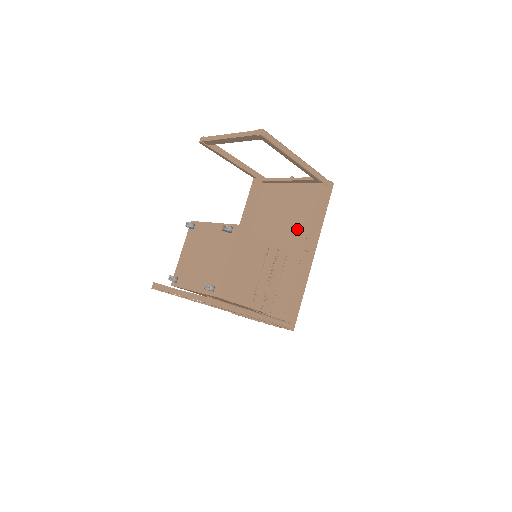
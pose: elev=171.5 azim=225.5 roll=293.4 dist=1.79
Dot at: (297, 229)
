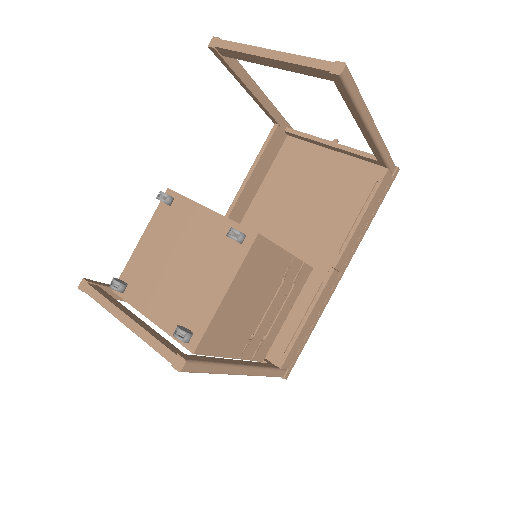
Dot at: (328, 230)
